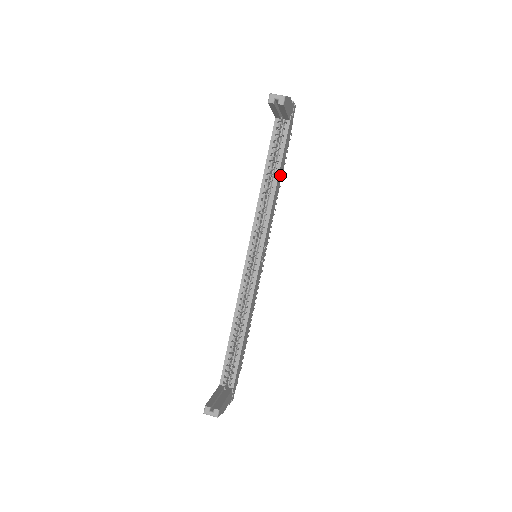
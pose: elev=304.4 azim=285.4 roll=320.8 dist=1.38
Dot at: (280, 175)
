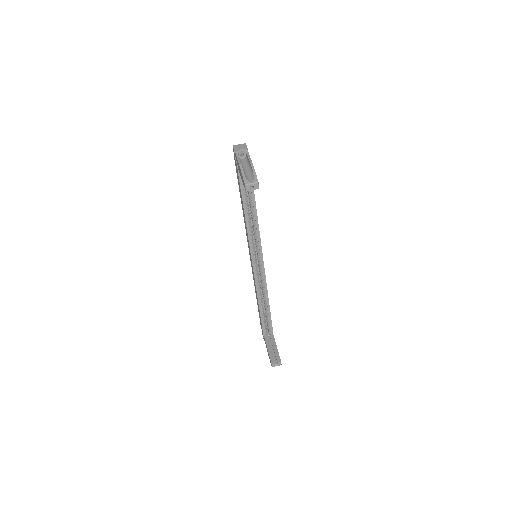
Dot at: occluded
